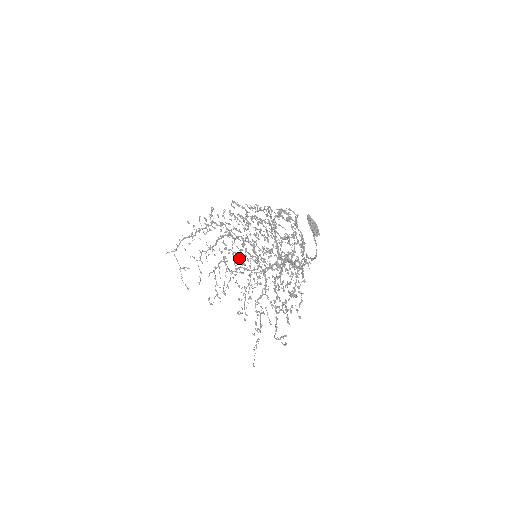
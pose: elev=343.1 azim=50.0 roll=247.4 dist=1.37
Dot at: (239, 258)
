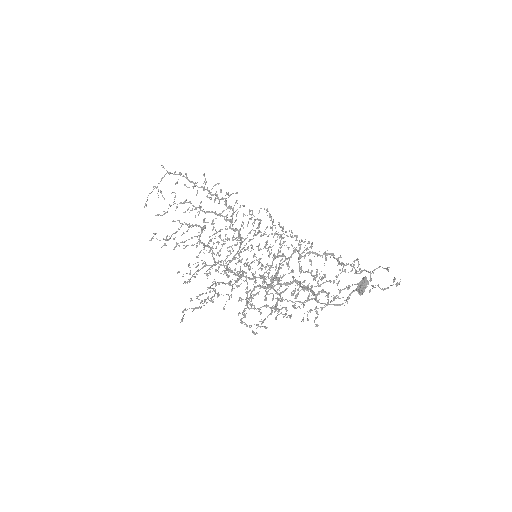
Dot at: (219, 242)
